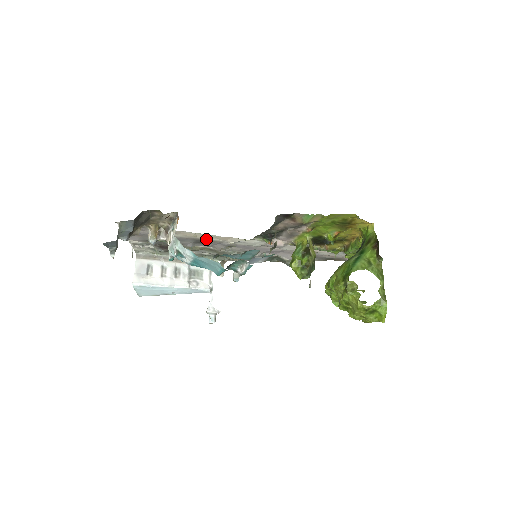
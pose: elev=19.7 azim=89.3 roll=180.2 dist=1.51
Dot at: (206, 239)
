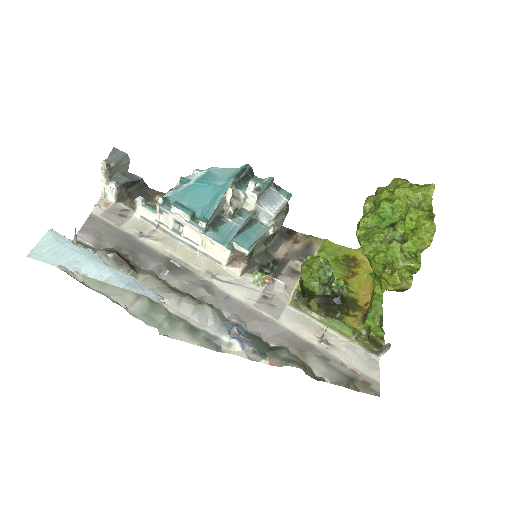
Dot at: (183, 262)
